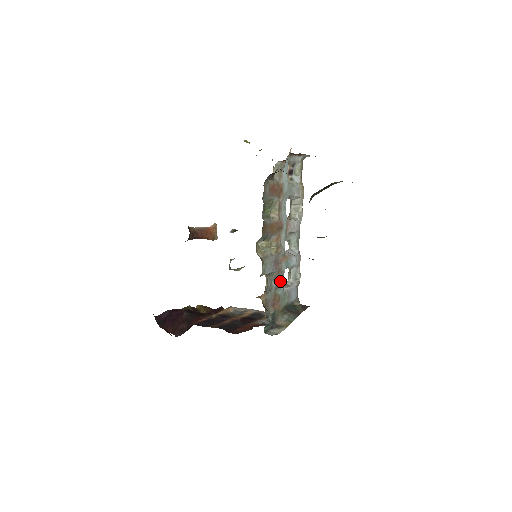
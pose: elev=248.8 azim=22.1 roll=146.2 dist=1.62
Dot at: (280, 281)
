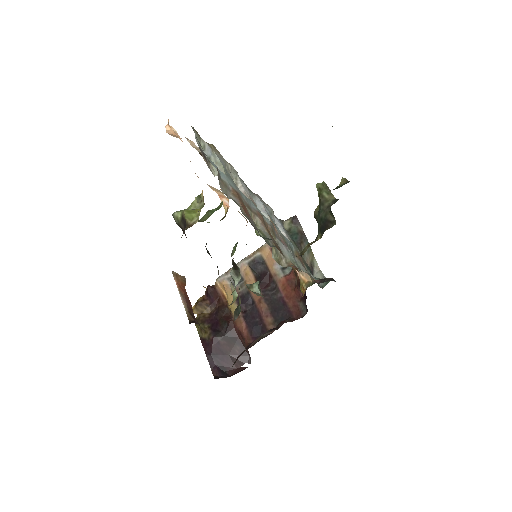
Dot at: (288, 243)
